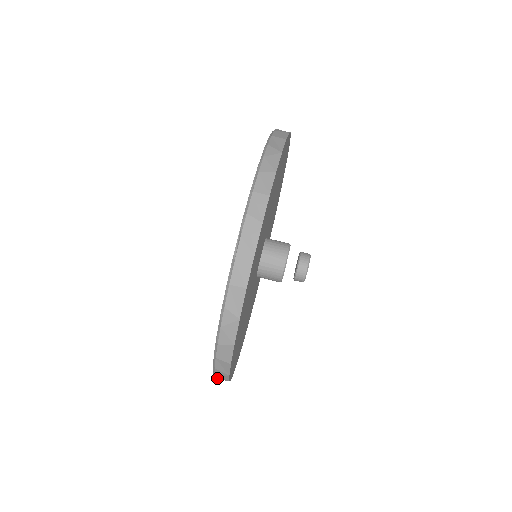
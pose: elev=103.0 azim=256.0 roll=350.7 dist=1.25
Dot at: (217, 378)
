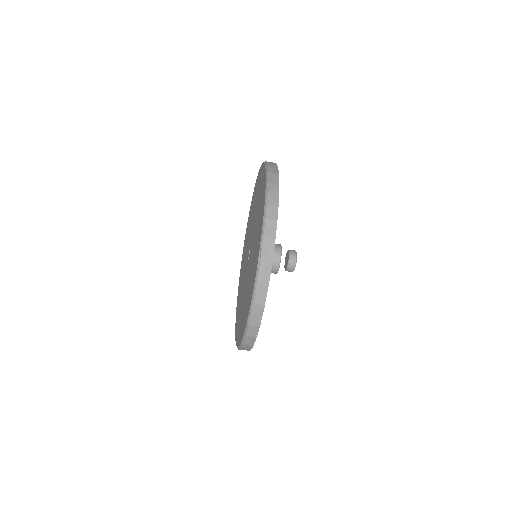
Dot at: (241, 349)
